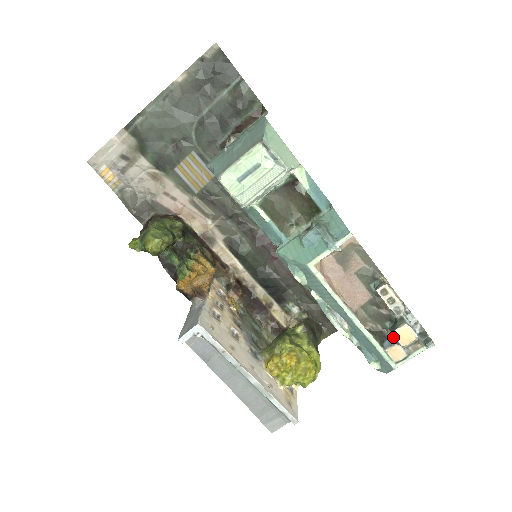
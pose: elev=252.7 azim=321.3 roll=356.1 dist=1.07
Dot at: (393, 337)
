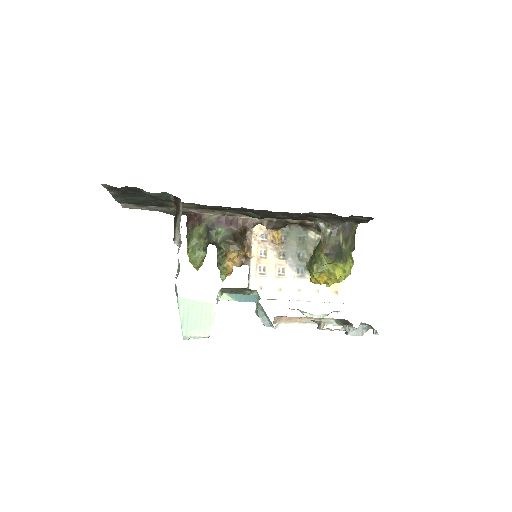
Dot at: occluded
